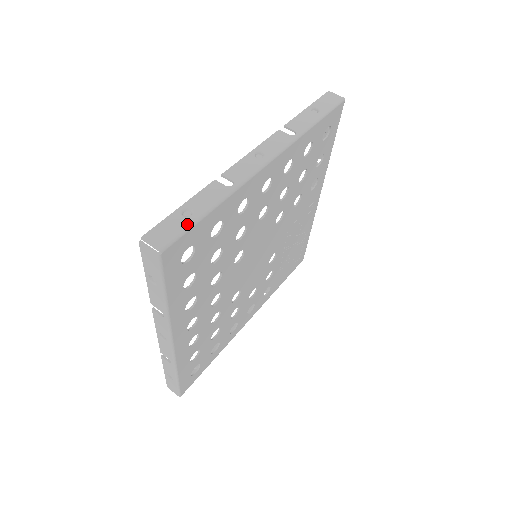
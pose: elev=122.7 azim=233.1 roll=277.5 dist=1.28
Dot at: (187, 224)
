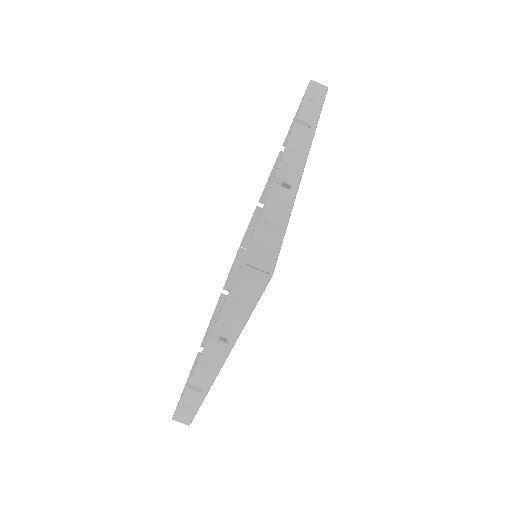
Dot at: (192, 414)
